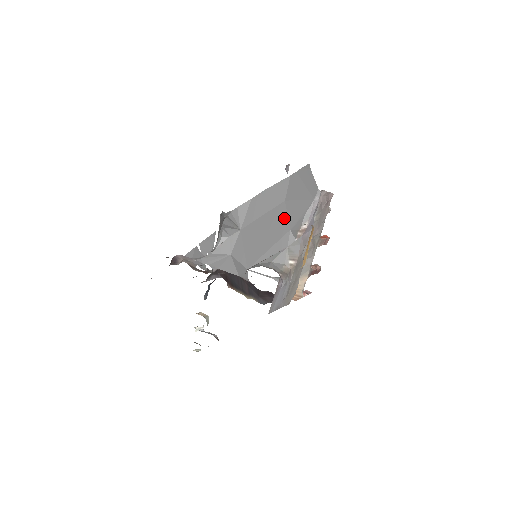
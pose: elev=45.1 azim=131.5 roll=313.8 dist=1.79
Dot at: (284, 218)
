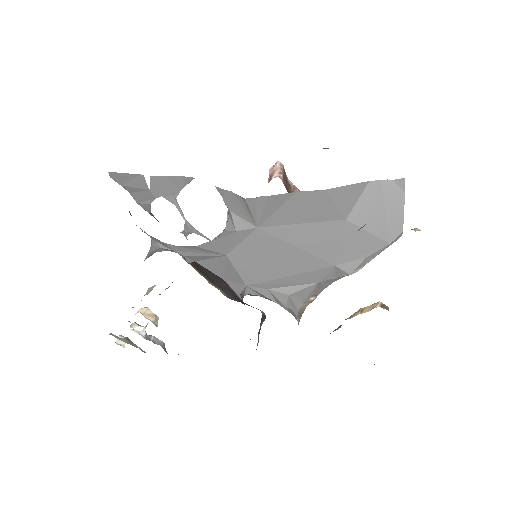
Dot at: (334, 245)
